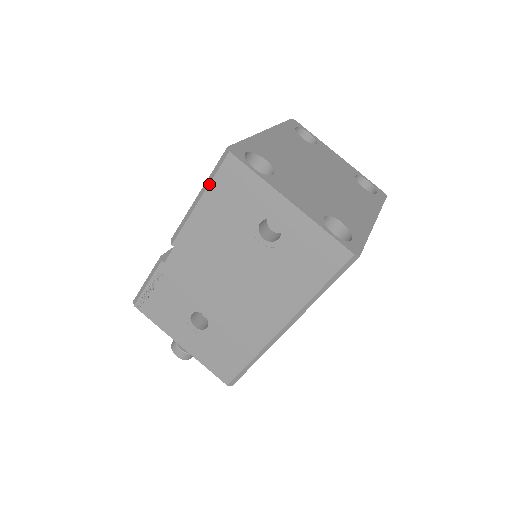
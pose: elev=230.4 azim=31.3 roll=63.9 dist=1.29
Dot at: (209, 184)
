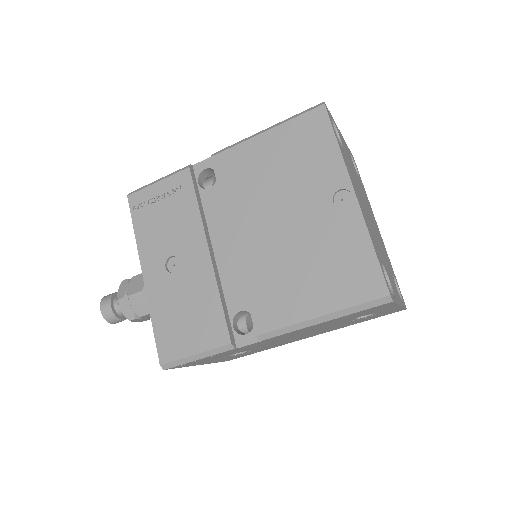
Dot at: (348, 315)
